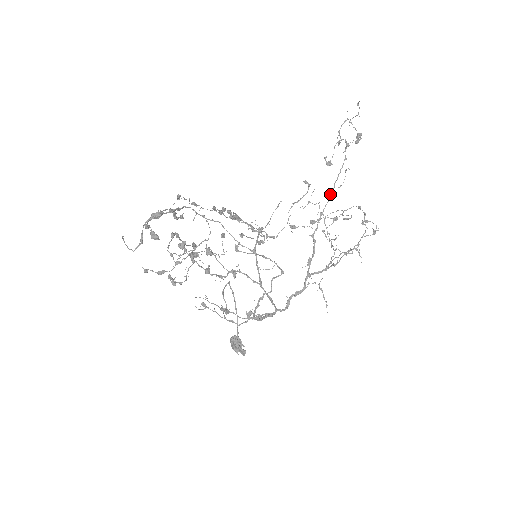
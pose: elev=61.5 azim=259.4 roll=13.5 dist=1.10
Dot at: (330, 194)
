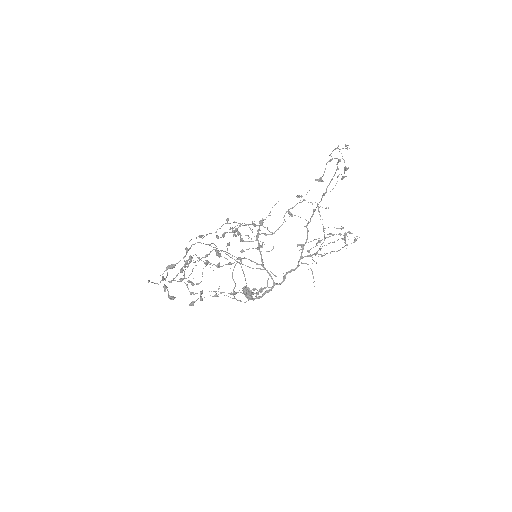
Dot at: (322, 196)
